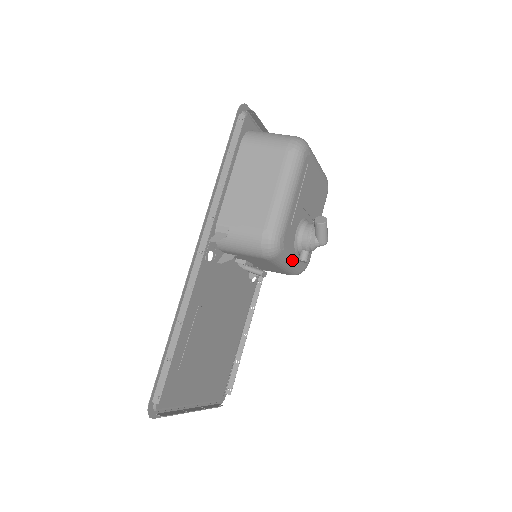
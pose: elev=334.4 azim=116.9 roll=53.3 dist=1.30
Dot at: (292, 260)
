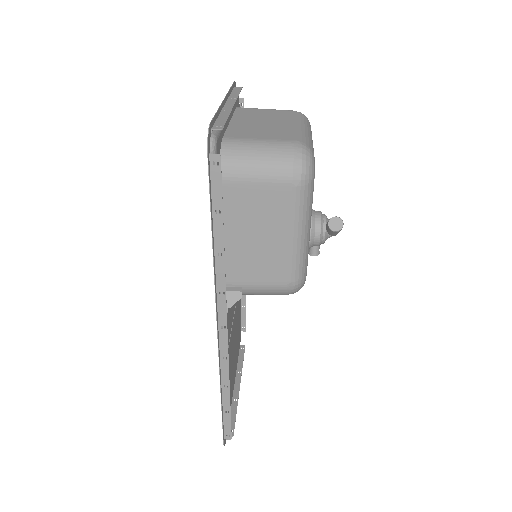
Dot at: occluded
